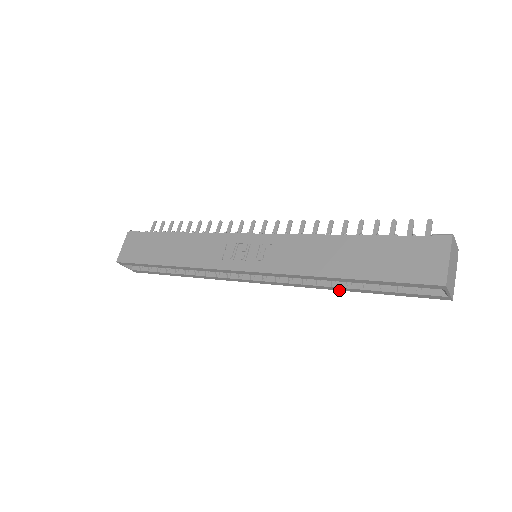
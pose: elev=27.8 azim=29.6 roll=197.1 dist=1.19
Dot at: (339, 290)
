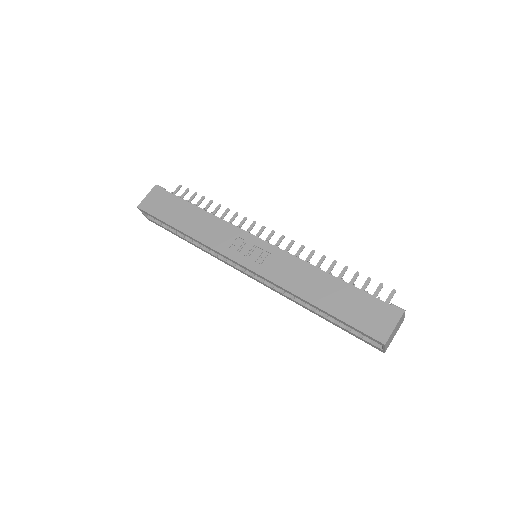
Dot at: (309, 310)
